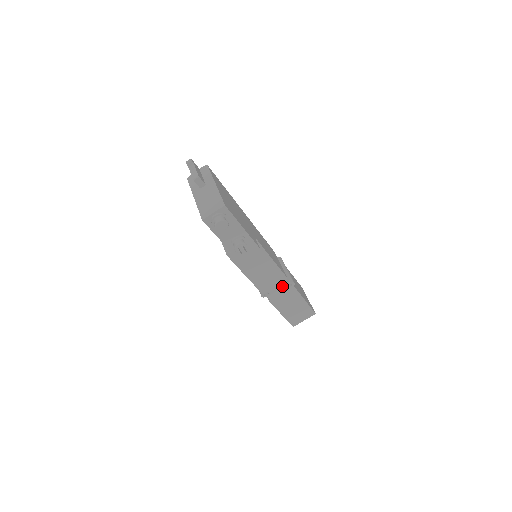
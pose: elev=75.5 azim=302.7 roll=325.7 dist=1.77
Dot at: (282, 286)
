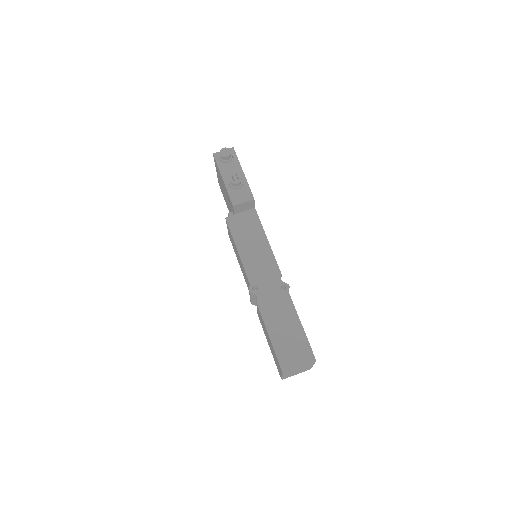
Dot at: (274, 285)
